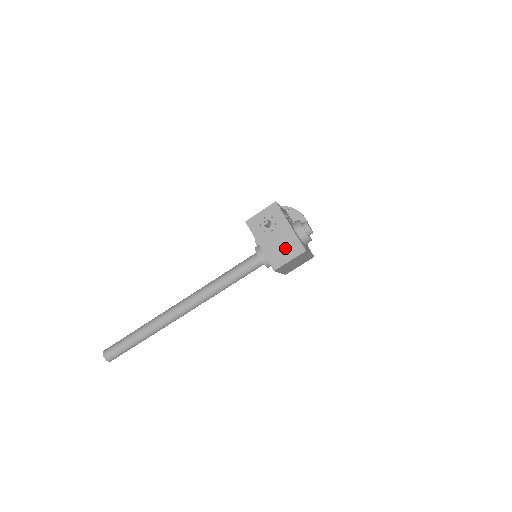
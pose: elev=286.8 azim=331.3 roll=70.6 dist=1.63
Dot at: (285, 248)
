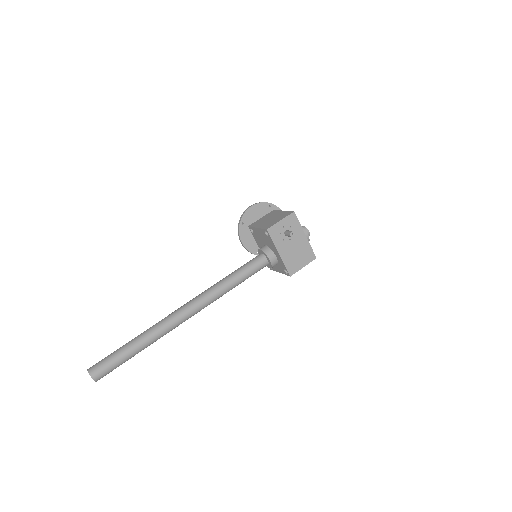
Dot at: (300, 256)
